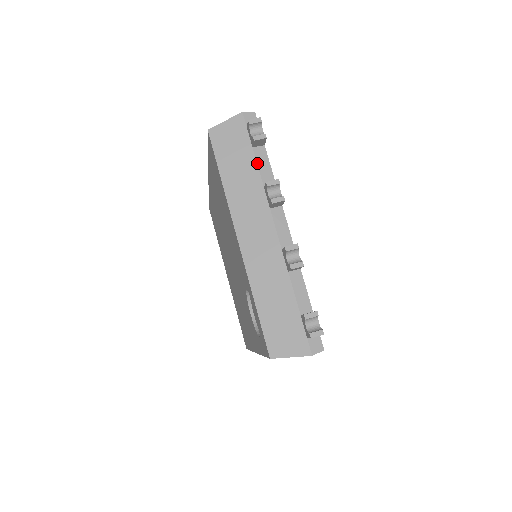
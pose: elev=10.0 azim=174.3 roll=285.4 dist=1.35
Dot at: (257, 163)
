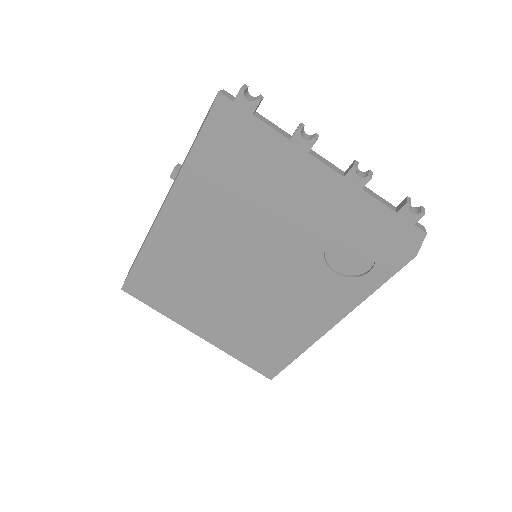
Dot at: (268, 125)
